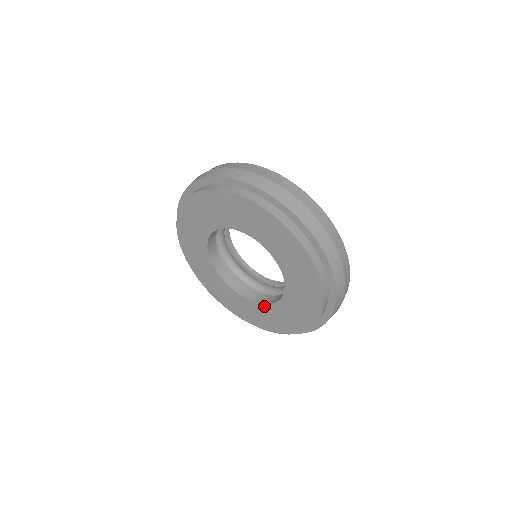
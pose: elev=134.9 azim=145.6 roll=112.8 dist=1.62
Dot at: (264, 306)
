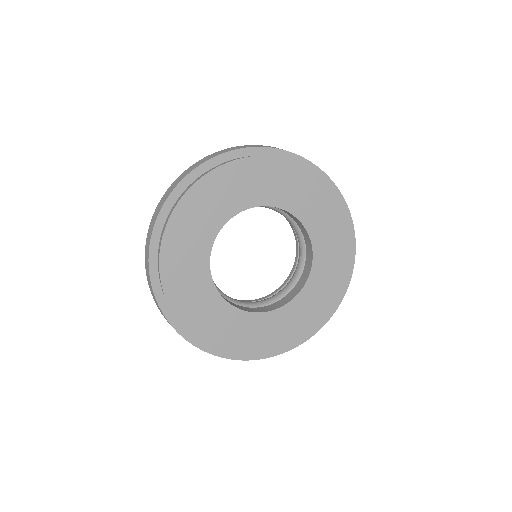
Dot at: (309, 283)
